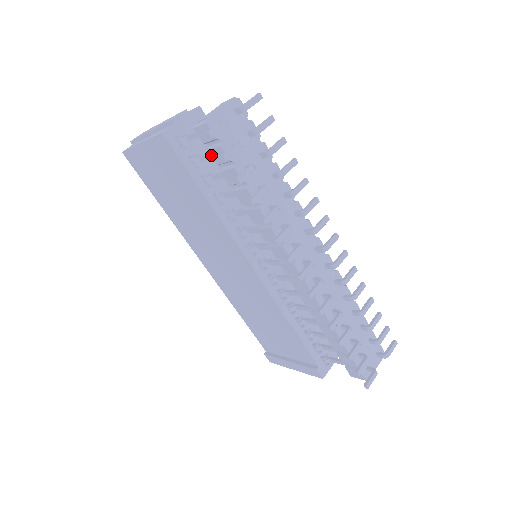
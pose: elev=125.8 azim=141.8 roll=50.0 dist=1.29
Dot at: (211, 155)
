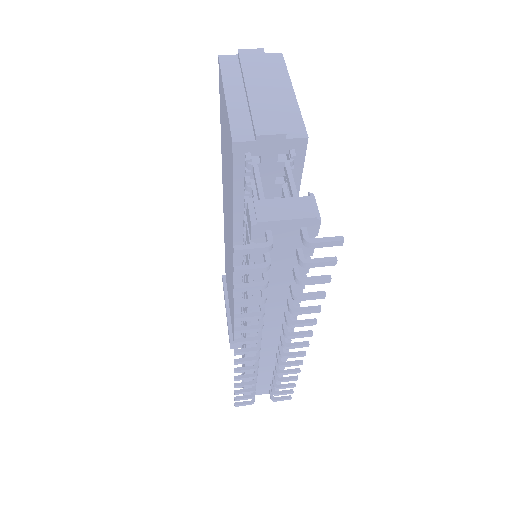
Dot at: (246, 228)
